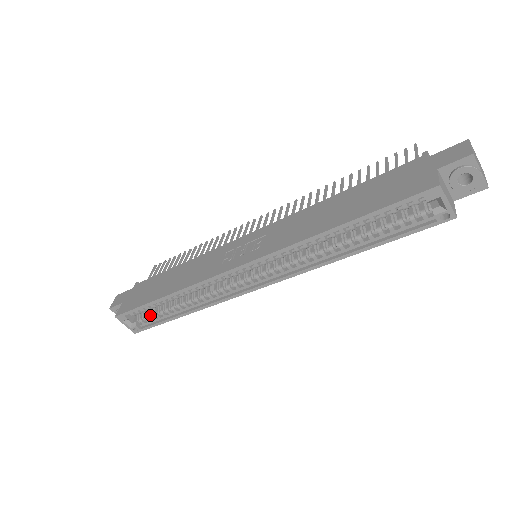
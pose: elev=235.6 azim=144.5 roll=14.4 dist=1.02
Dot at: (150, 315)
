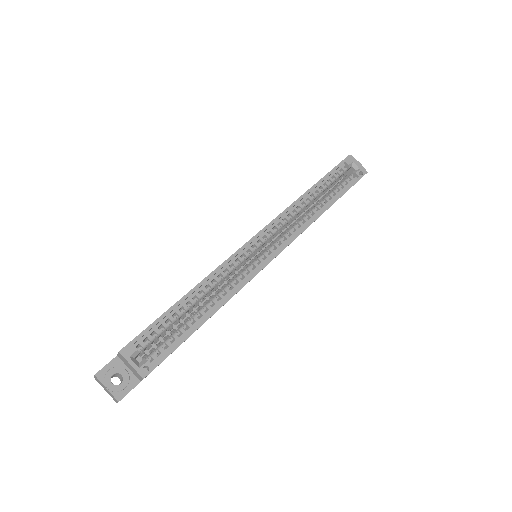
Dot at: occluded
